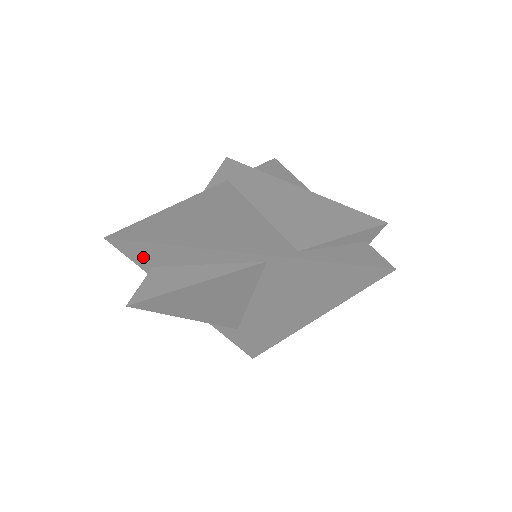
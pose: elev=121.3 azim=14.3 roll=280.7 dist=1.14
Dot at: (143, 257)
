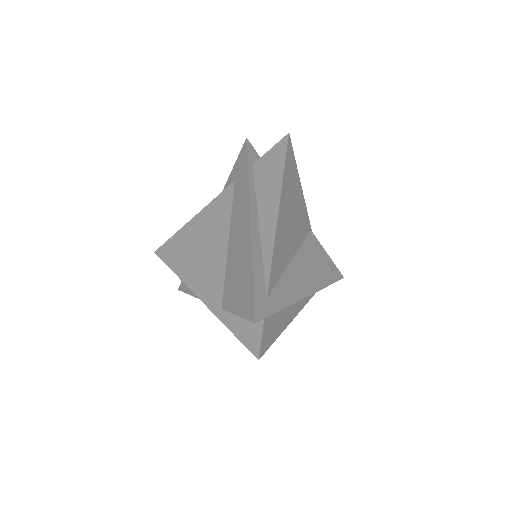
Dot at: occluded
